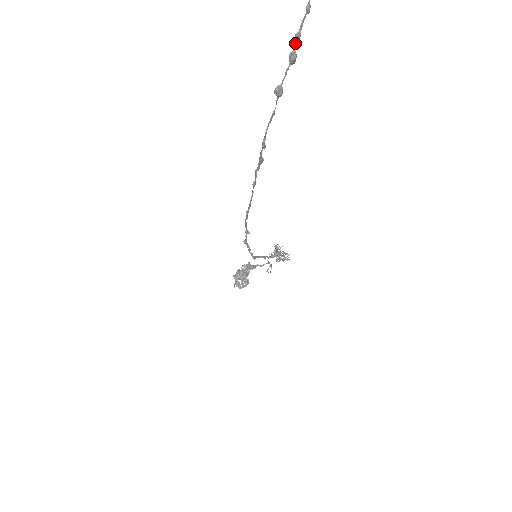
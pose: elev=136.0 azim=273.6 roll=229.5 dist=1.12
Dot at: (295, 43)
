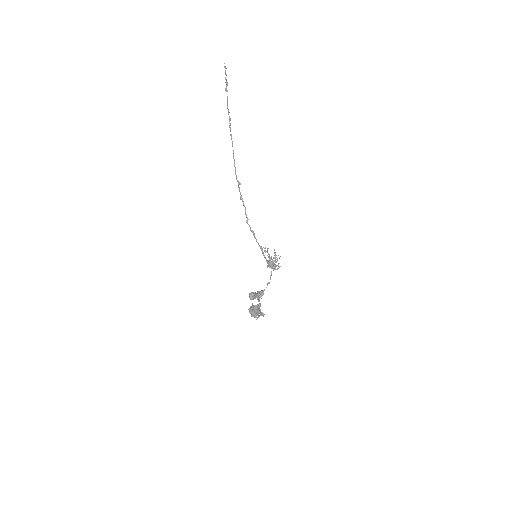
Dot at: (226, 80)
